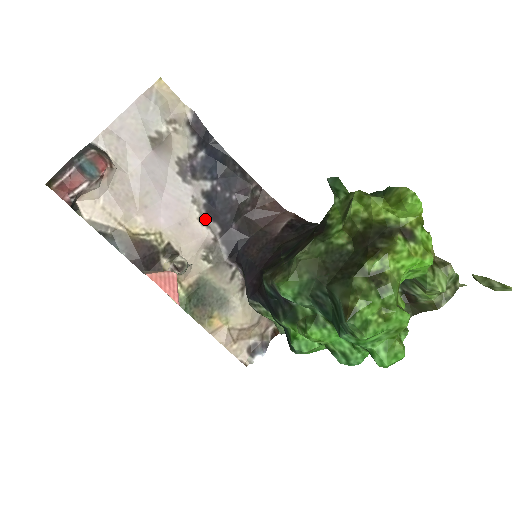
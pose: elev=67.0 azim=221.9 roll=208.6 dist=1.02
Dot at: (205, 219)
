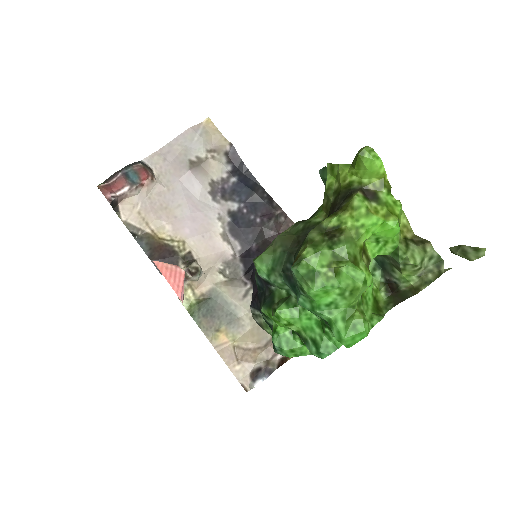
Dot at: (227, 236)
